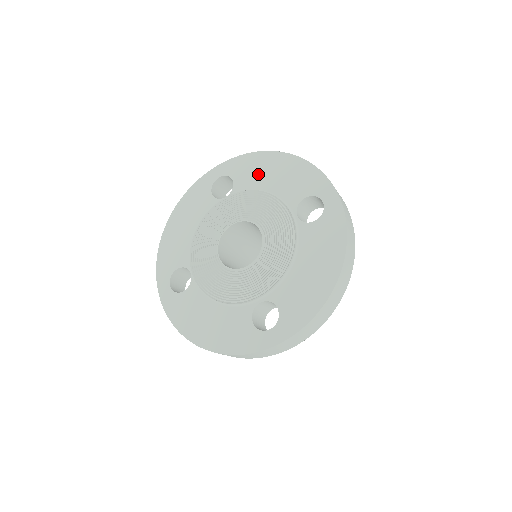
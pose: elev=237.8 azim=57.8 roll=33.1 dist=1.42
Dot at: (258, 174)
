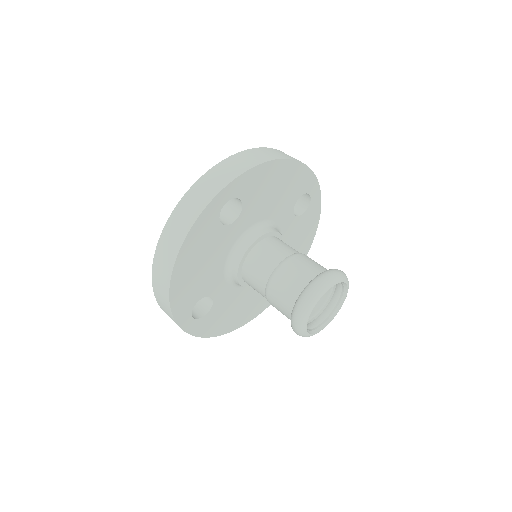
Dot at: occluded
